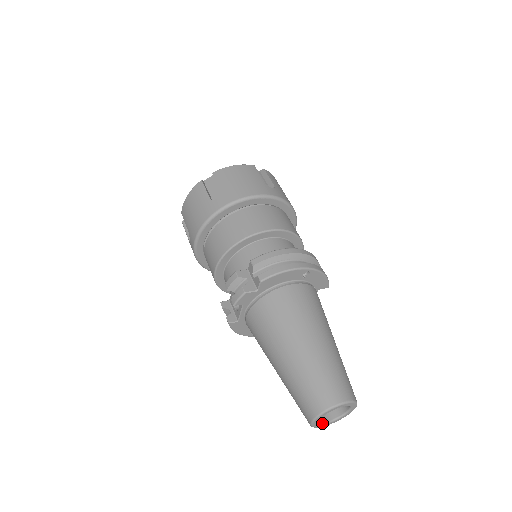
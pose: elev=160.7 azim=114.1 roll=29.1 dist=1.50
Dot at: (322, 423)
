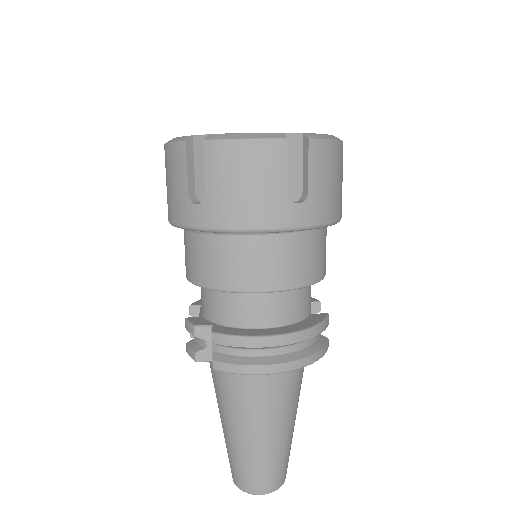
Dot at: occluded
